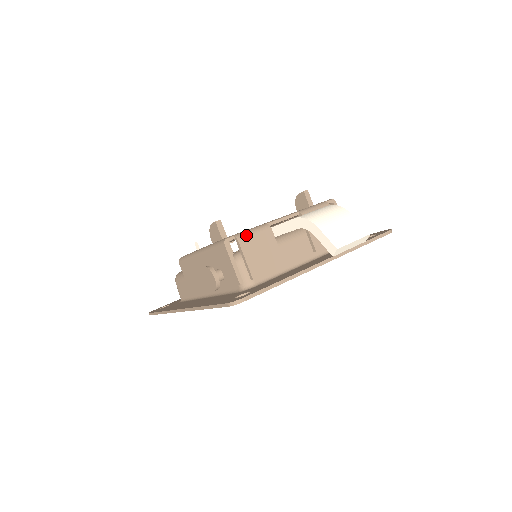
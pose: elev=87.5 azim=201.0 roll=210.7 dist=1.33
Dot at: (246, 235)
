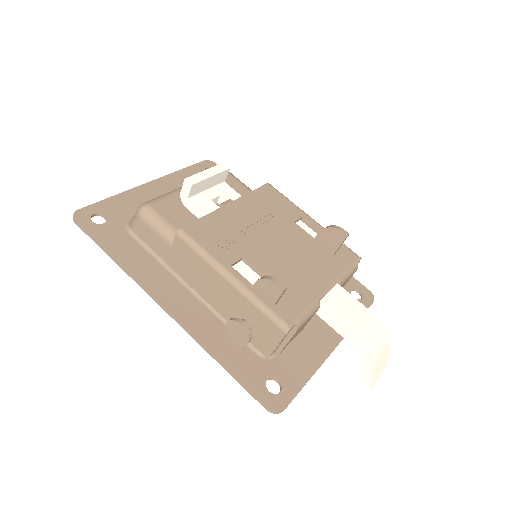
Dot at: (304, 322)
